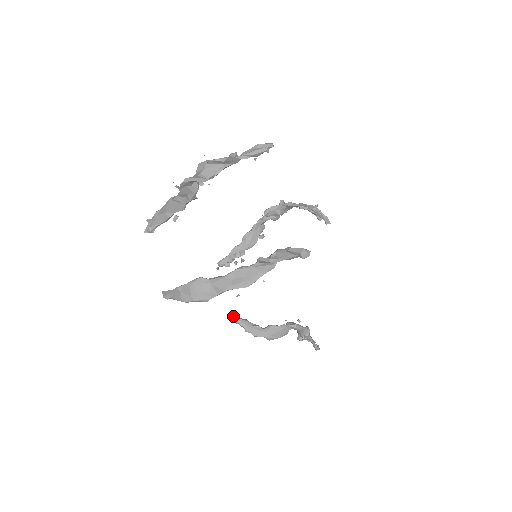
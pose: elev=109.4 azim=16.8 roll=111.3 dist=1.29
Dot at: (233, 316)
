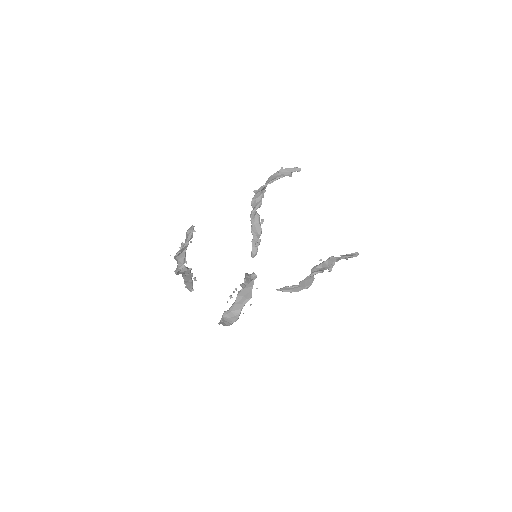
Dot at: (277, 290)
